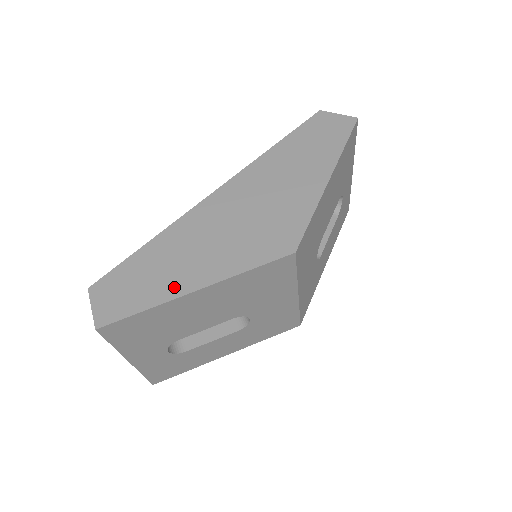
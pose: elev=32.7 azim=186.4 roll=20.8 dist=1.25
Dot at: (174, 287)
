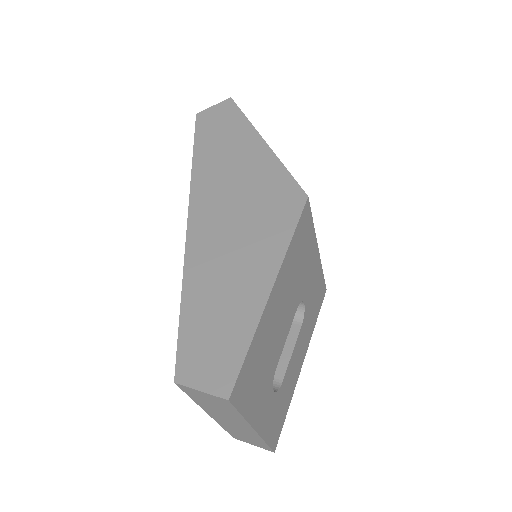
Dot at: (251, 303)
